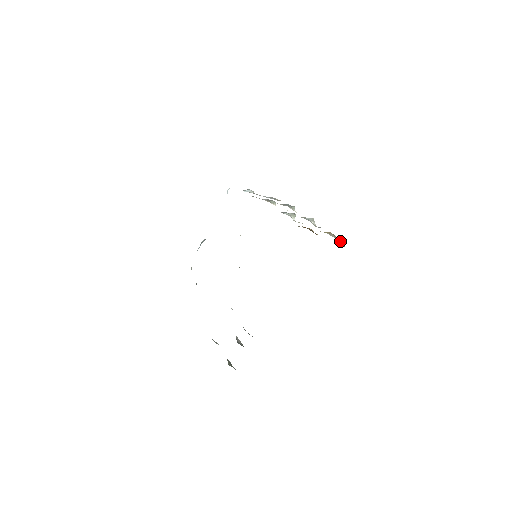
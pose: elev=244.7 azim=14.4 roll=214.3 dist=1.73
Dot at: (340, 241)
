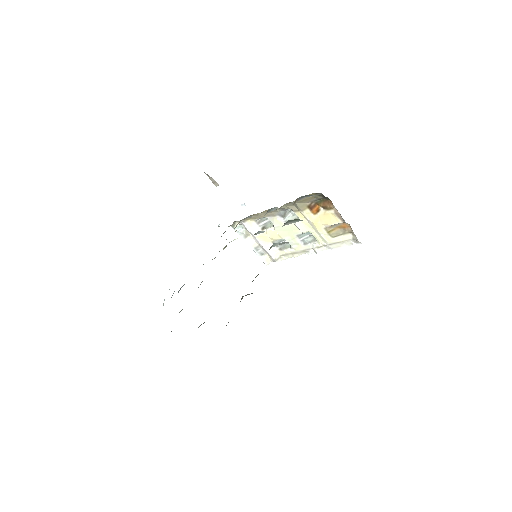
Dot at: (350, 235)
